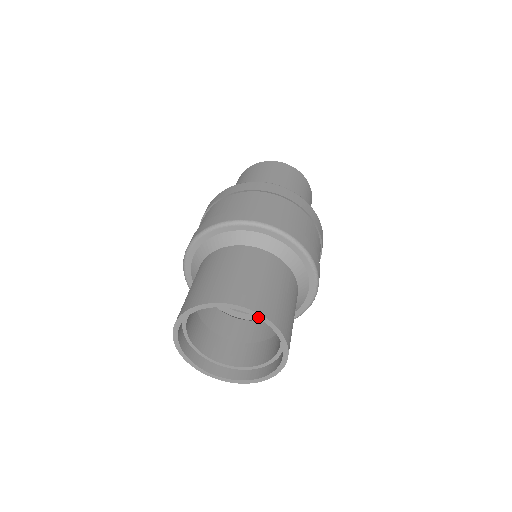
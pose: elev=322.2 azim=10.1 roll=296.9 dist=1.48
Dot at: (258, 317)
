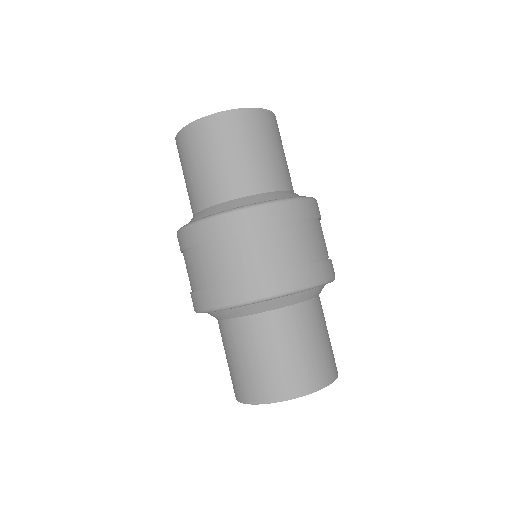
Dot at: (300, 396)
